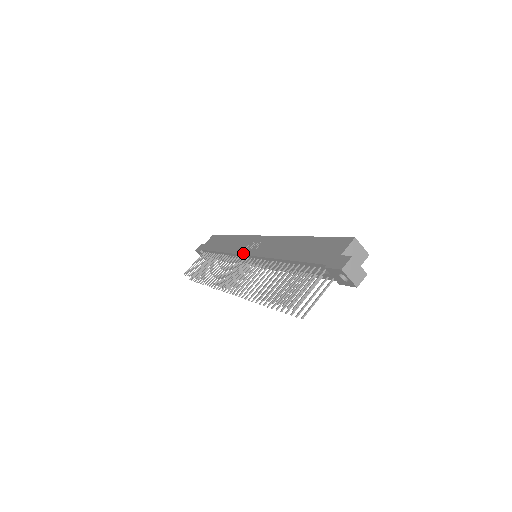
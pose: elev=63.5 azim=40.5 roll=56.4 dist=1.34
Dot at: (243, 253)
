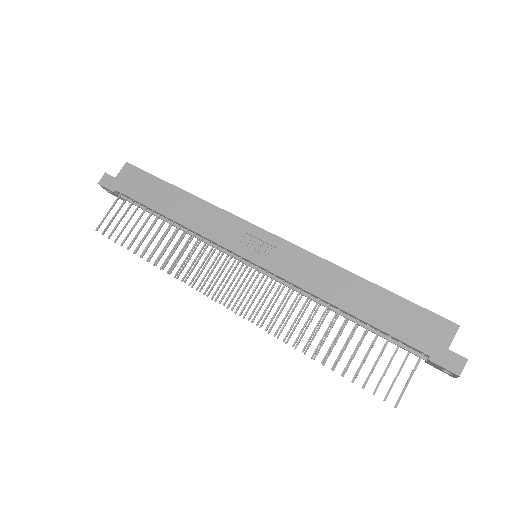
Dot at: (241, 254)
